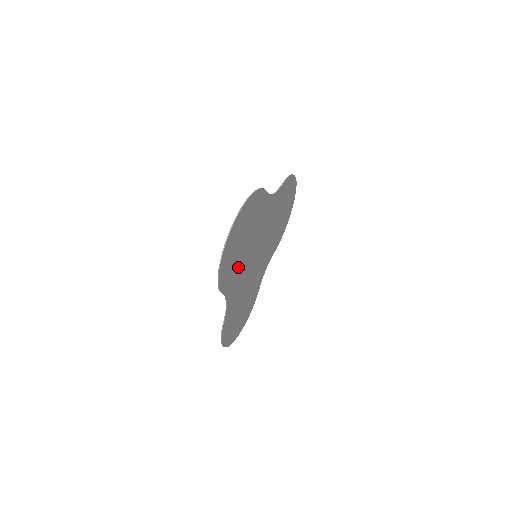
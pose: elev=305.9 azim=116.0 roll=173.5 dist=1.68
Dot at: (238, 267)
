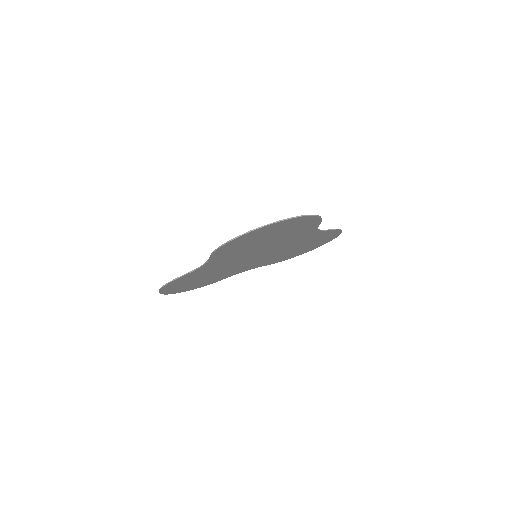
Dot at: (240, 251)
